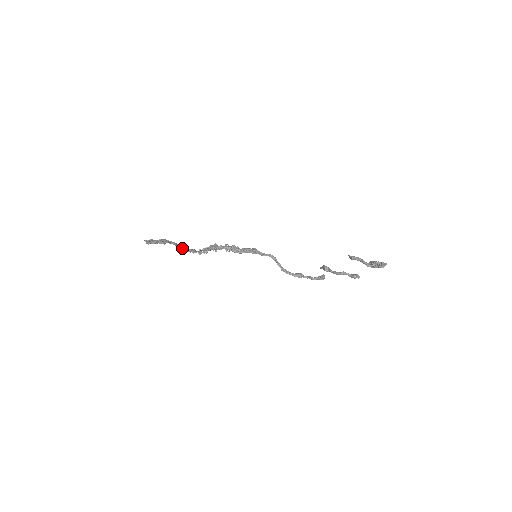
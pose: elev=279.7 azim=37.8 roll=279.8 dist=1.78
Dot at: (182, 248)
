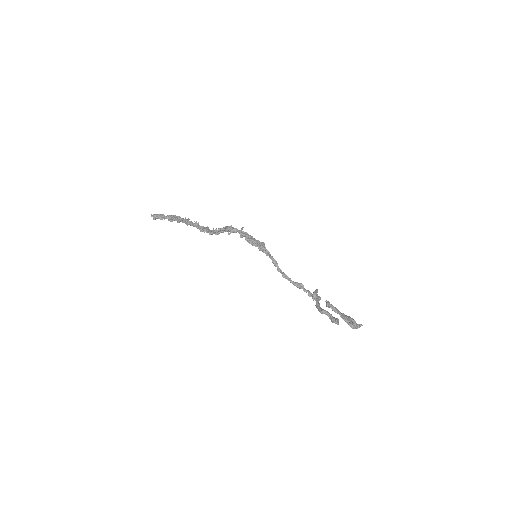
Dot at: (193, 226)
